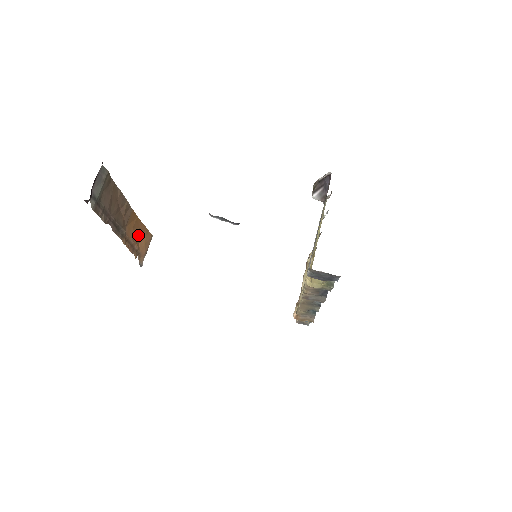
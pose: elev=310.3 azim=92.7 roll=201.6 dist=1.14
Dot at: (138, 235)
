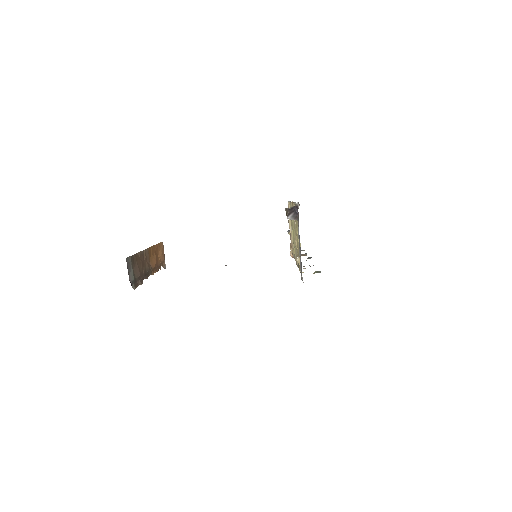
Dot at: (156, 256)
